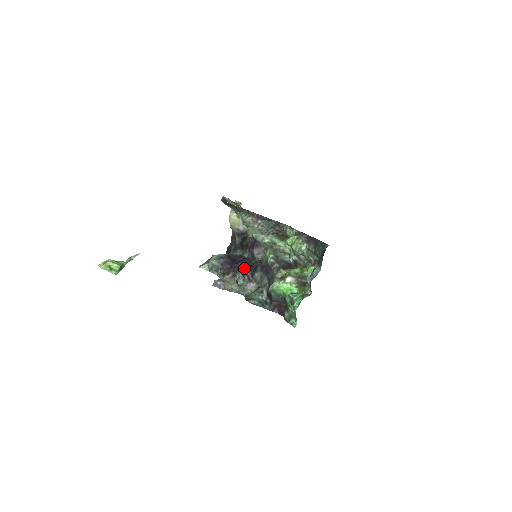
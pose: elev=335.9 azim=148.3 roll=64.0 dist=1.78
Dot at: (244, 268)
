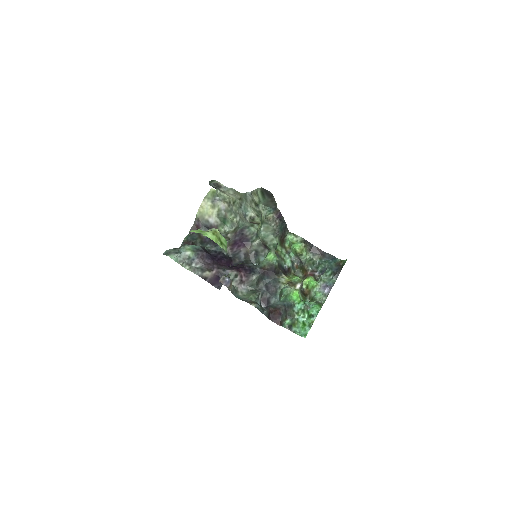
Dot at: (229, 266)
